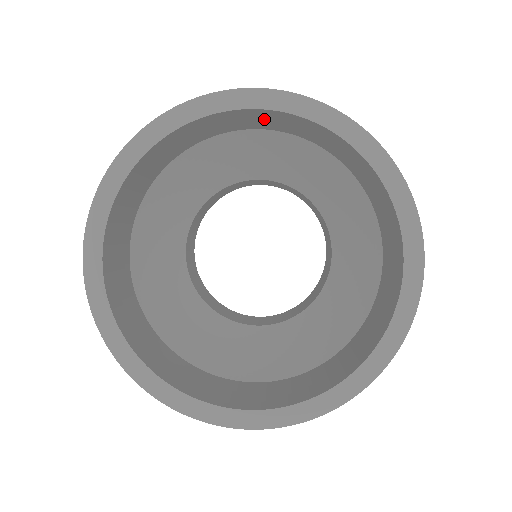
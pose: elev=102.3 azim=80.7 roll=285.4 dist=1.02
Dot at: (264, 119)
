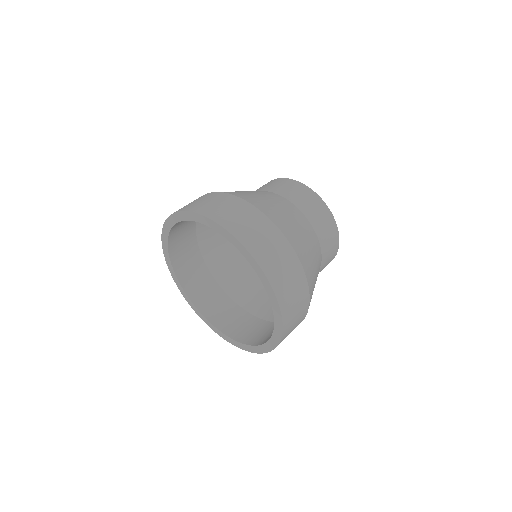
Dot at: occluded
